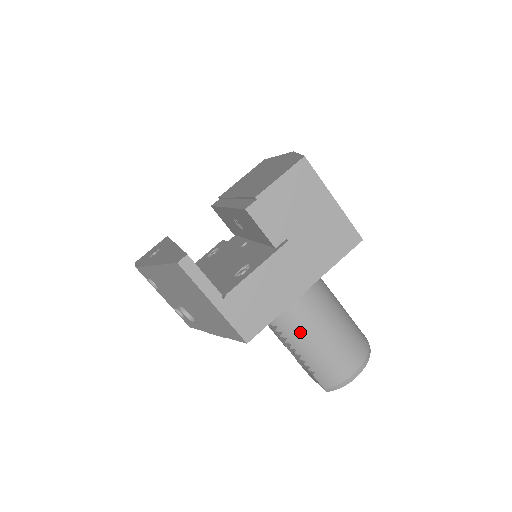
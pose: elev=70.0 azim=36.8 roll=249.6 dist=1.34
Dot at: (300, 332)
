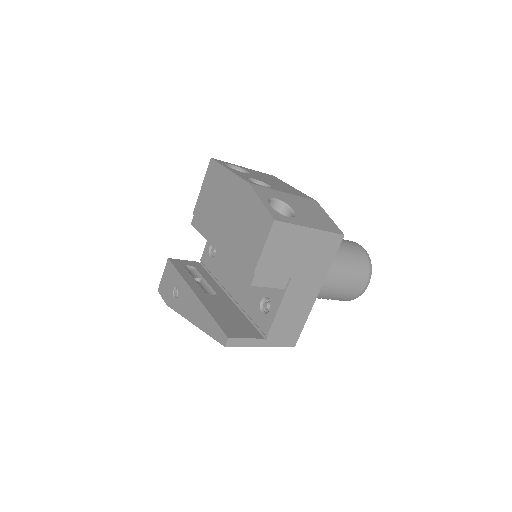
Dot at: occluded
